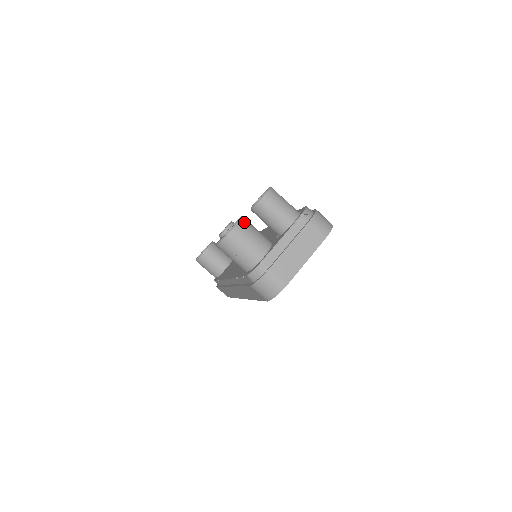
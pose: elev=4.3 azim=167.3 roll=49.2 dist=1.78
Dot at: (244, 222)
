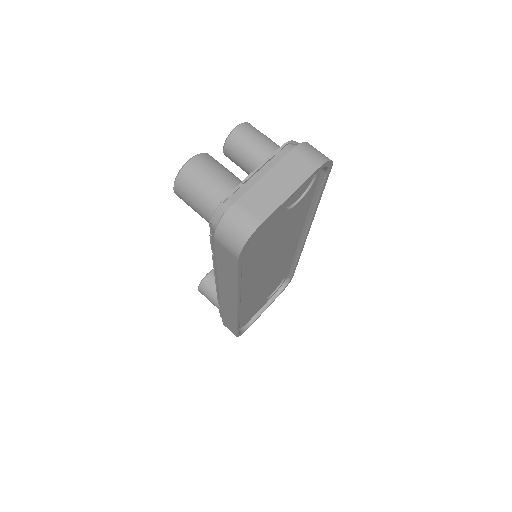
Dot at: (208, 156)
